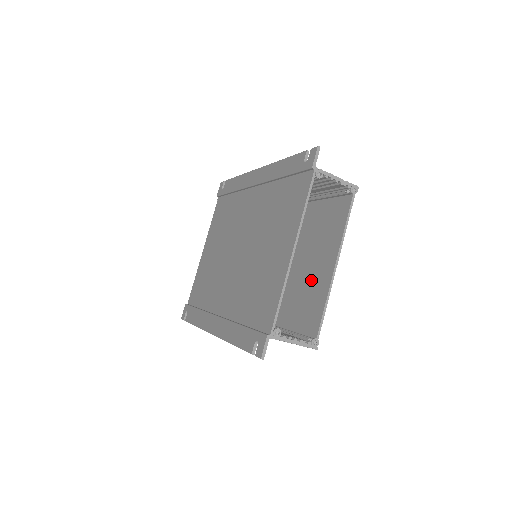
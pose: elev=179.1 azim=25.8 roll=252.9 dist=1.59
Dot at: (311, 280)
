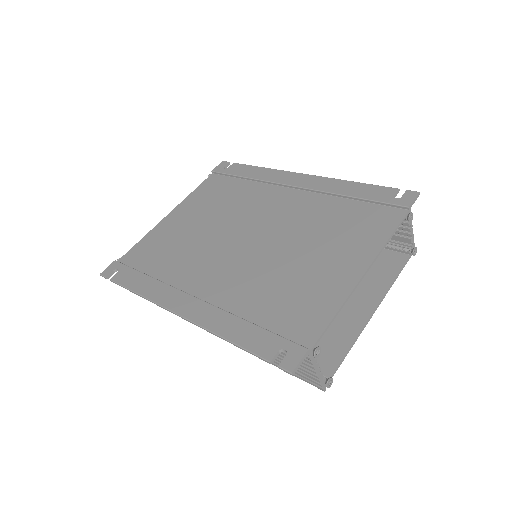
Dot at: occluded
